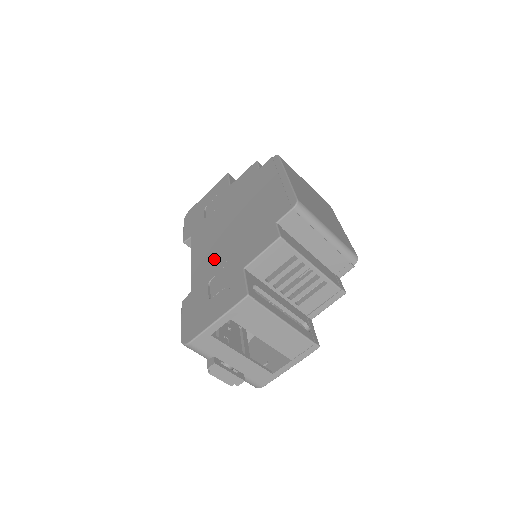
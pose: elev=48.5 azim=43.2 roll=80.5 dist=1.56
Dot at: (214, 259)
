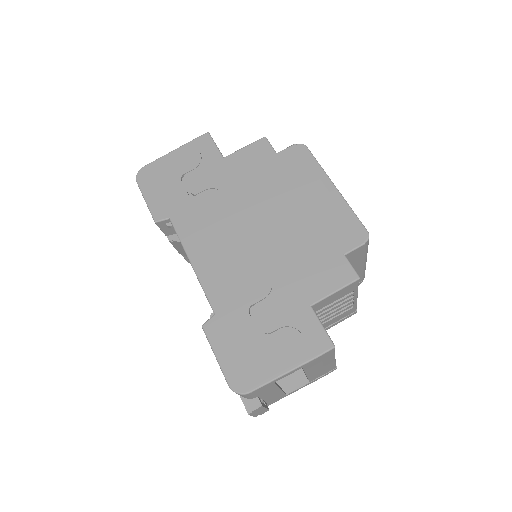
Dot at: (244, 274)
